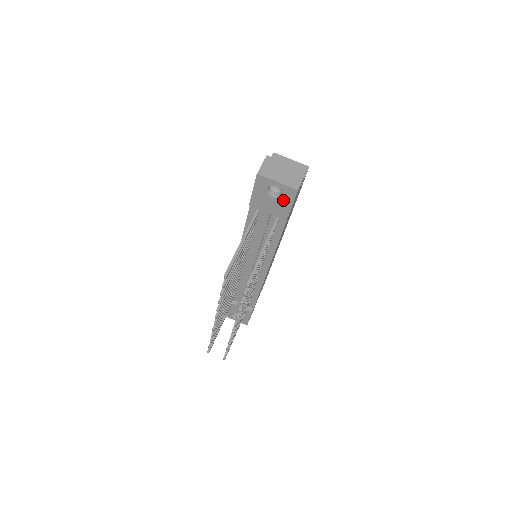
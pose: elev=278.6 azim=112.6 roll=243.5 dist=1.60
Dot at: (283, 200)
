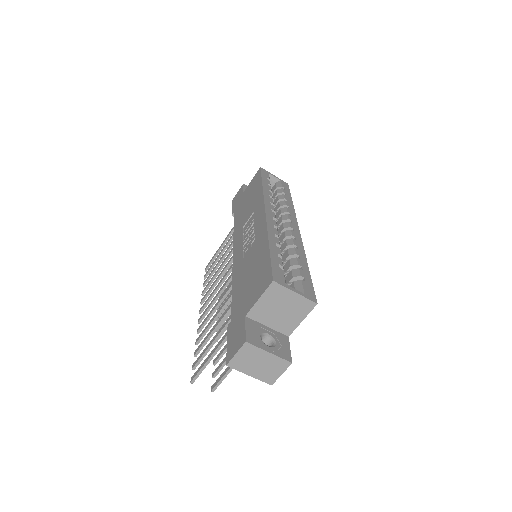
Dot at: occluded
